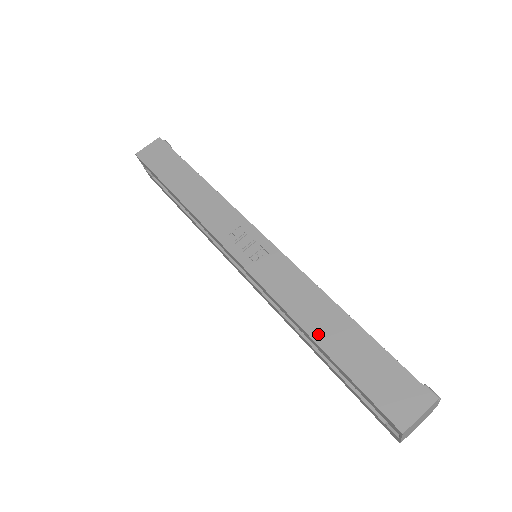
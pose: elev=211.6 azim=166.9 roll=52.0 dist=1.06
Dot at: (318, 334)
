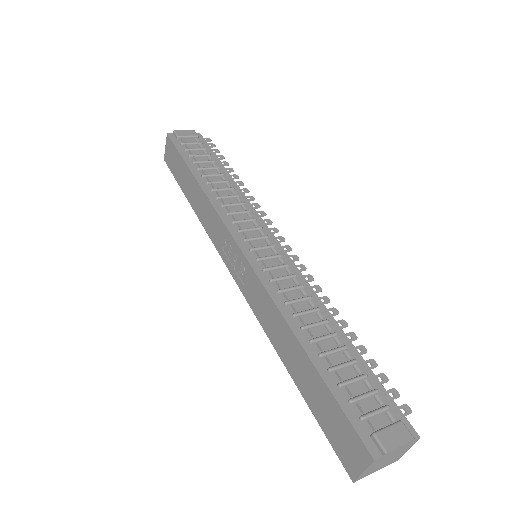
Dot at: (288, 365)
